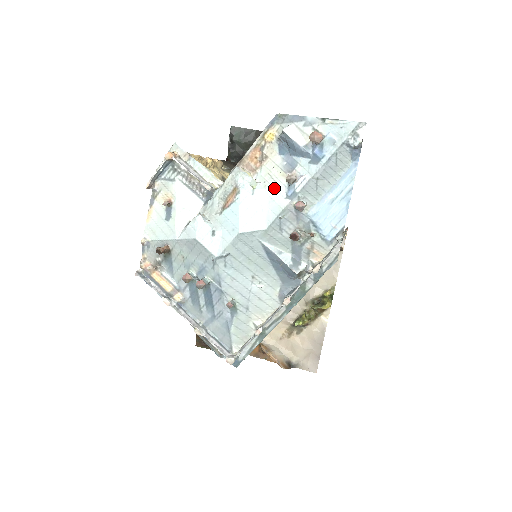
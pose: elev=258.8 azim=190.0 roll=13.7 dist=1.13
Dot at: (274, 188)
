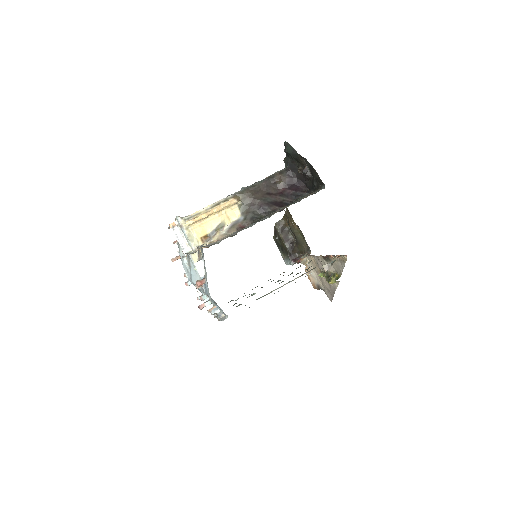
Dot at: occluded
